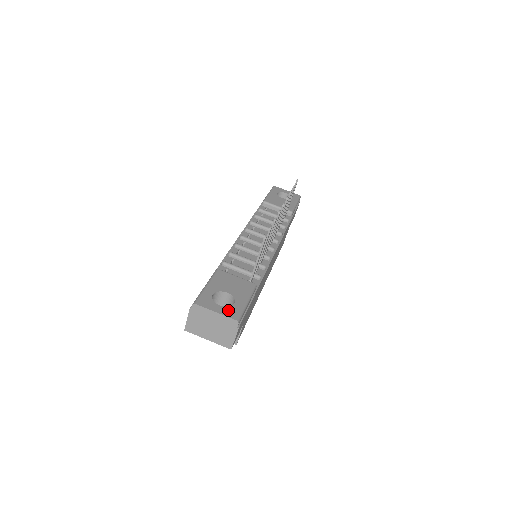
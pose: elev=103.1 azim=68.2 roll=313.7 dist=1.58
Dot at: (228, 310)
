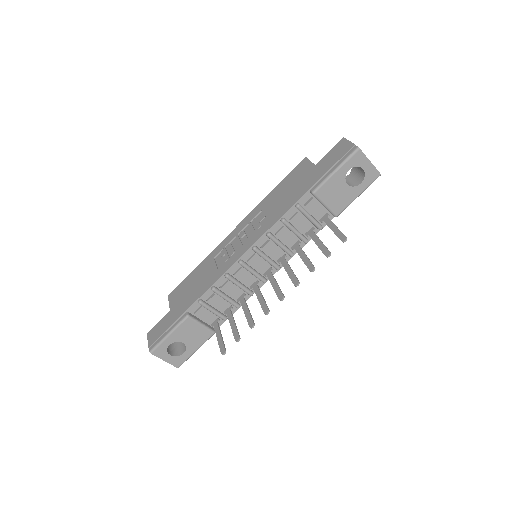
Dot at: (175, 360)
